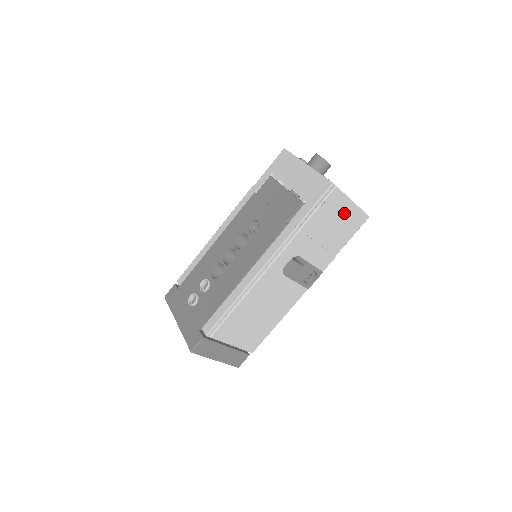
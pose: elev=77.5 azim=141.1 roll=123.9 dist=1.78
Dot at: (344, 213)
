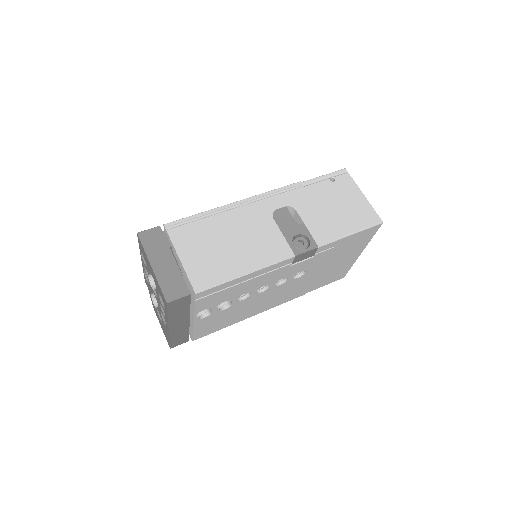
Dot at: (353, 200)
